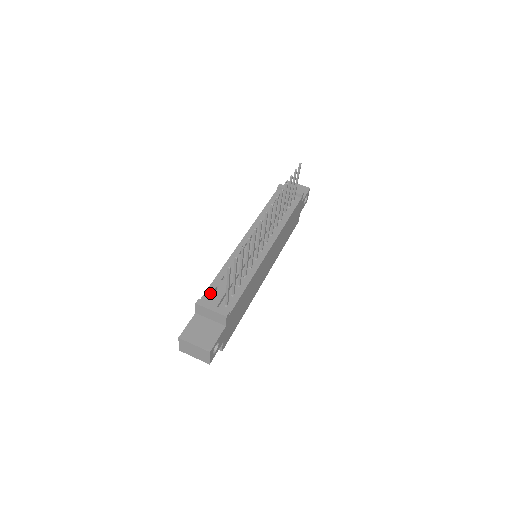
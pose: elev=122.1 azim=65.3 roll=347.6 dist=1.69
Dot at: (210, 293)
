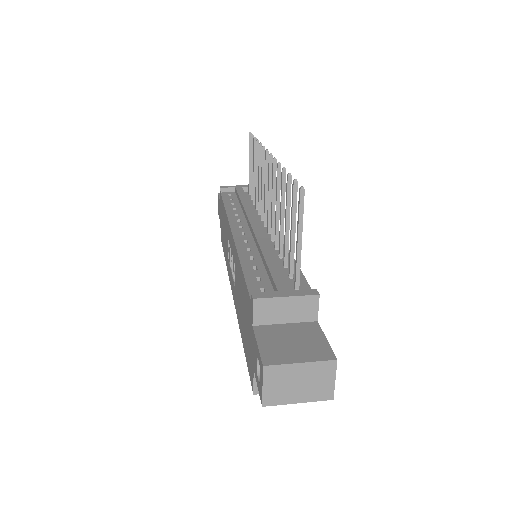
Dot at: (256, 286)
